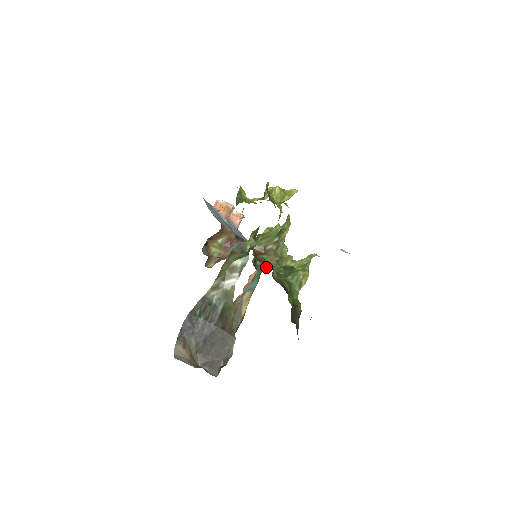
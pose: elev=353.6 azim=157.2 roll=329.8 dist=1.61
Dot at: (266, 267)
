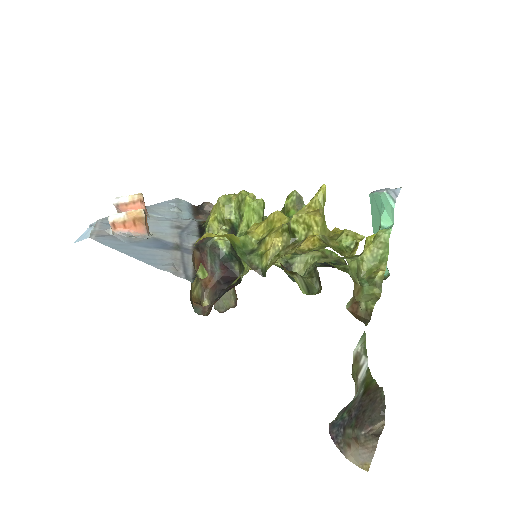
Dot at: occluded
